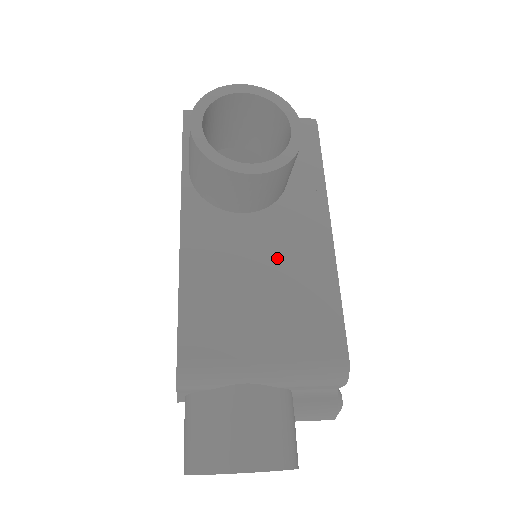
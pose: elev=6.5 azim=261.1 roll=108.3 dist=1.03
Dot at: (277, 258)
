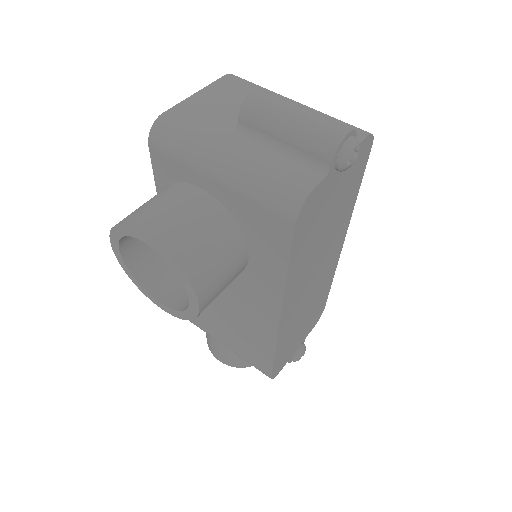
Dot at: (232, 308)
